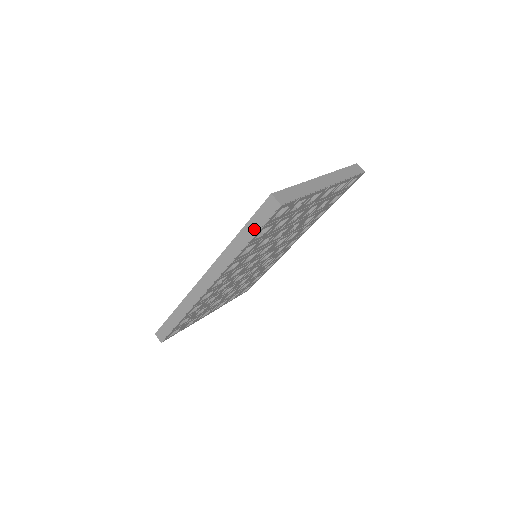
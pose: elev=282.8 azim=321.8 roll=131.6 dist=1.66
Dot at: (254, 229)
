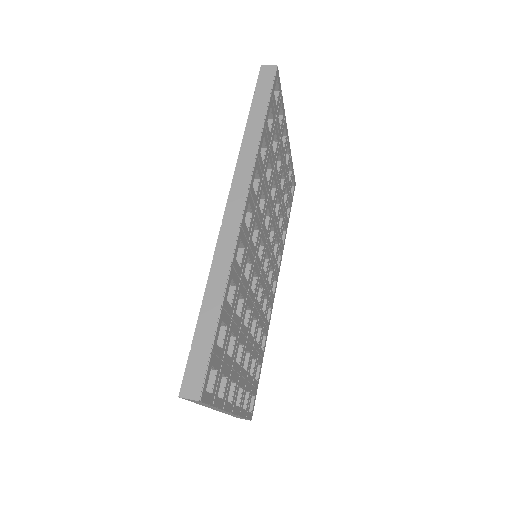
Dot at: (263, 102)
